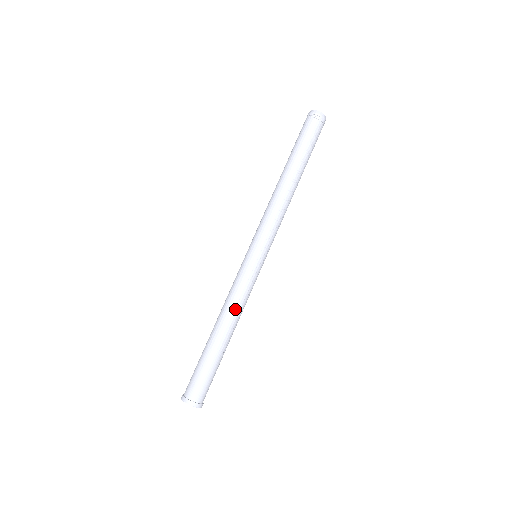
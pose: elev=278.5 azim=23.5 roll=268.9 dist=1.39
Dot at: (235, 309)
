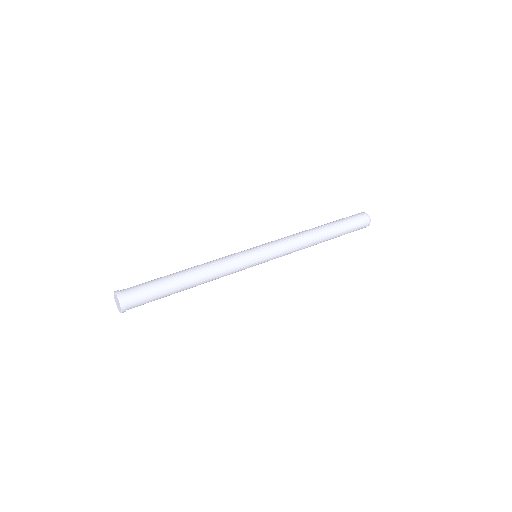
Dot at: (208, 263)
